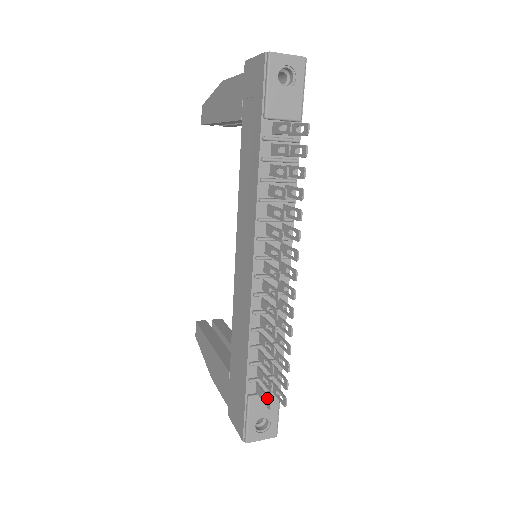
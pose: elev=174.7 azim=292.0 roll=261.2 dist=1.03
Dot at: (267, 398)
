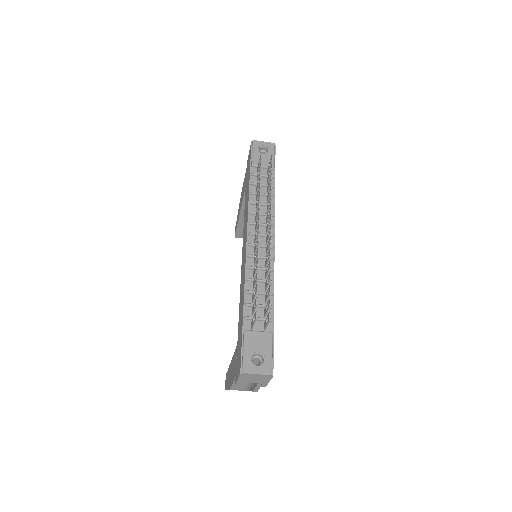
Dot at: (255, 313)
